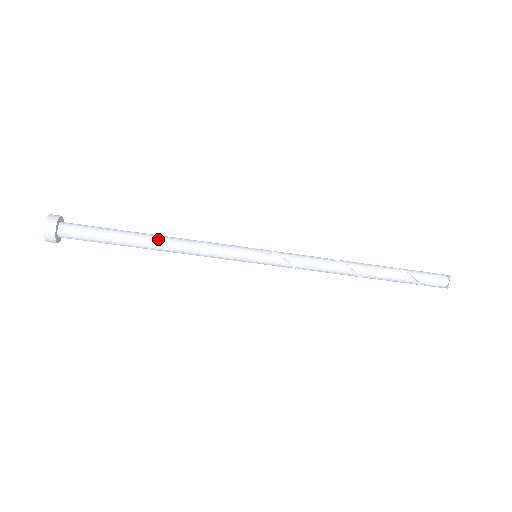
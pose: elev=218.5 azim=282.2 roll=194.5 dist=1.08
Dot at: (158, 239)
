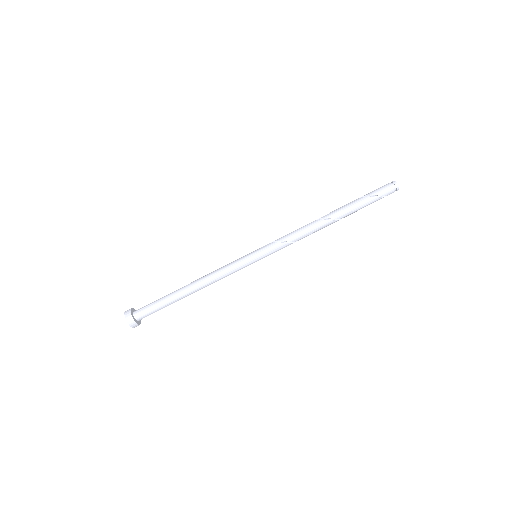
Dot at: (191, 283)
